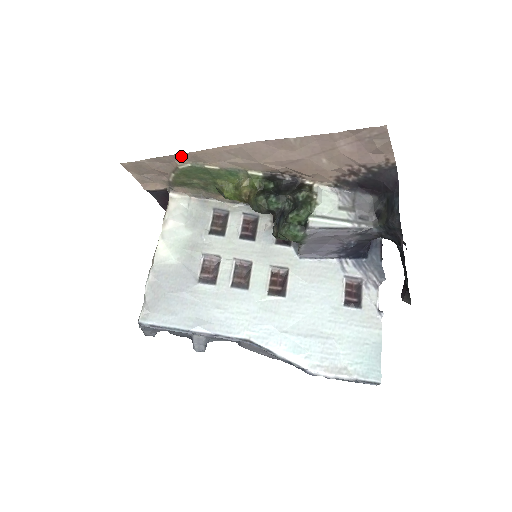
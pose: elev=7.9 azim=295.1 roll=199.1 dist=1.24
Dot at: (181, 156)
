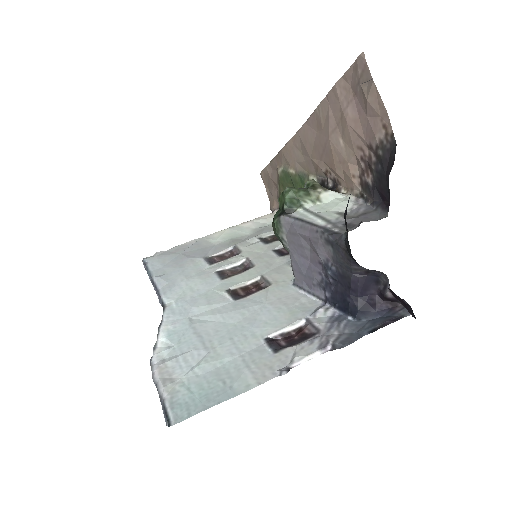
Dot at: (279, 157)
